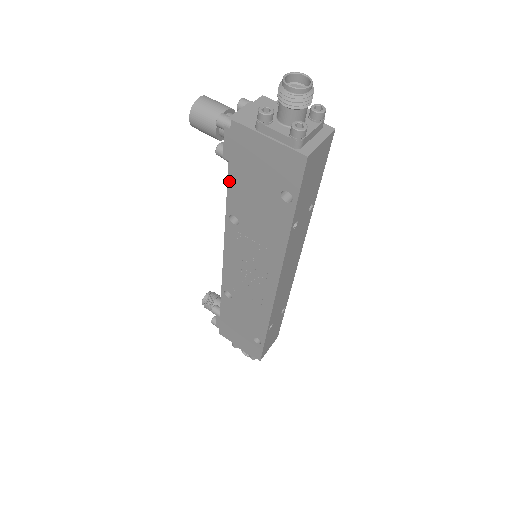
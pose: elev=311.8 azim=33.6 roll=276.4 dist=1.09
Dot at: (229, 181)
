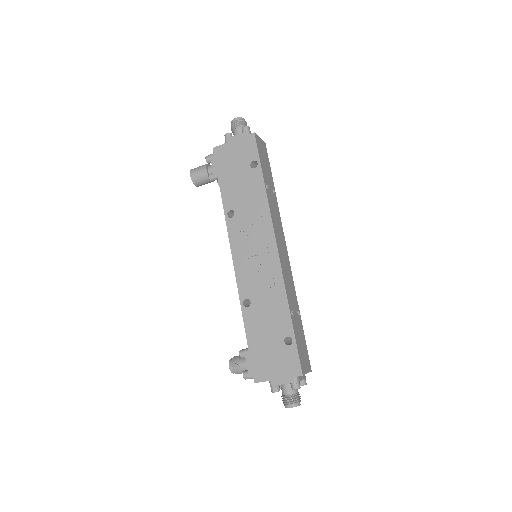
Dot at: (221, 187)
